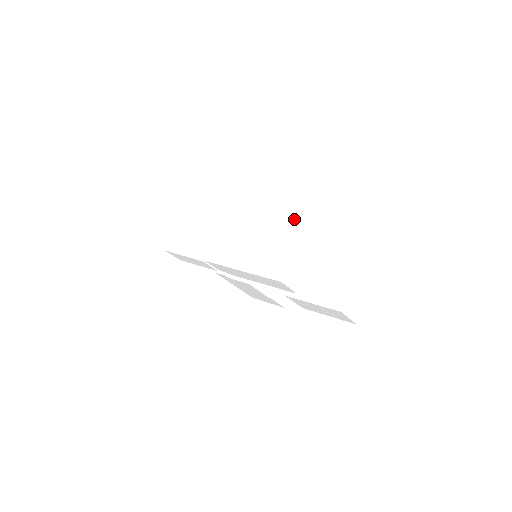
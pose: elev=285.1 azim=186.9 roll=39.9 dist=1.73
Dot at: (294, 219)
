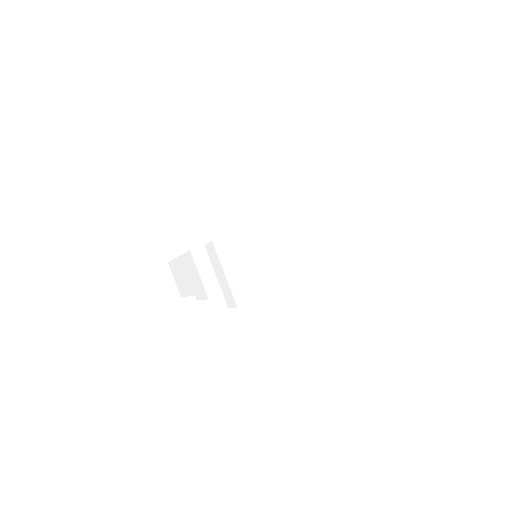
Dot at: (332, 203)
